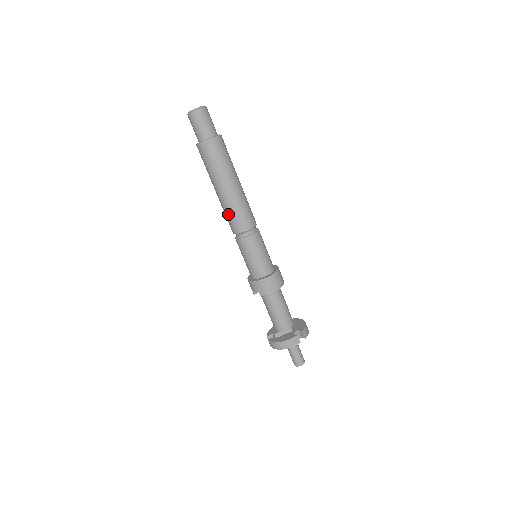
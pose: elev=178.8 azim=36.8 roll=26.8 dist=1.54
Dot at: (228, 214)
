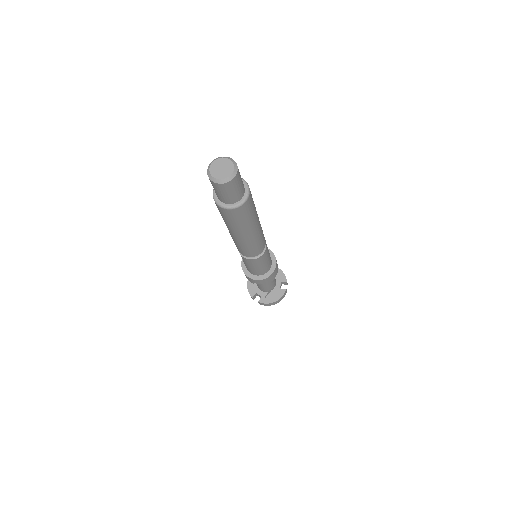
Dot at: (247, 248)
